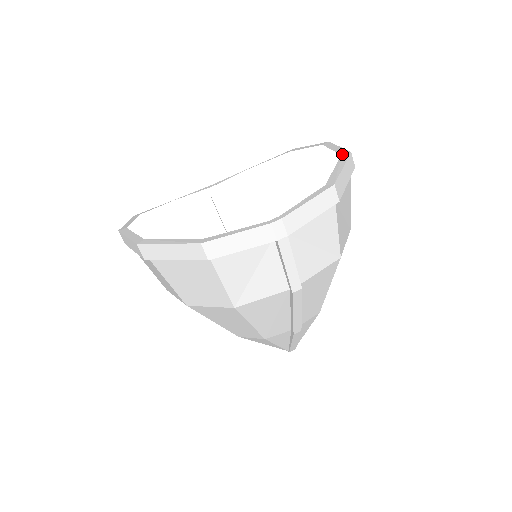
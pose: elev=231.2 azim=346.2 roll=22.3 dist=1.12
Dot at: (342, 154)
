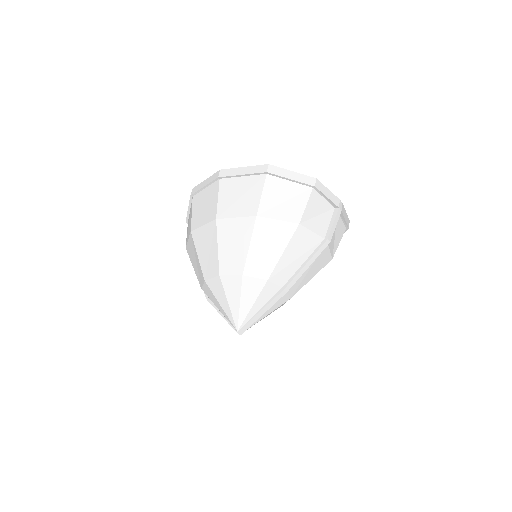
Dot at: occluded
